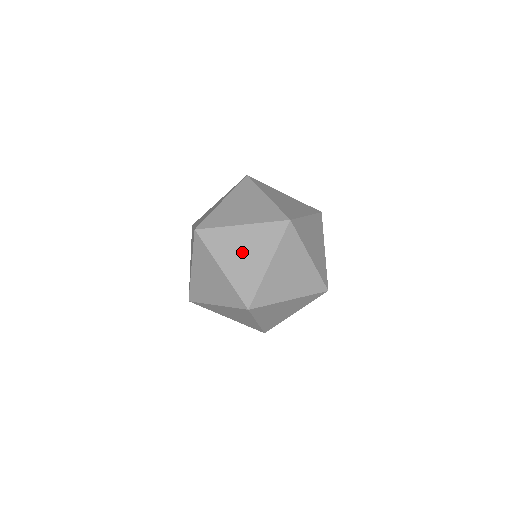
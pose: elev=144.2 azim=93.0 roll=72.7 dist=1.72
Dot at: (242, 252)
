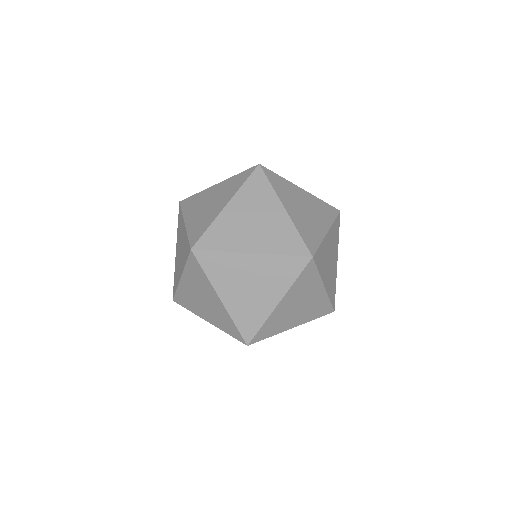
Dot at: (252, 222)
